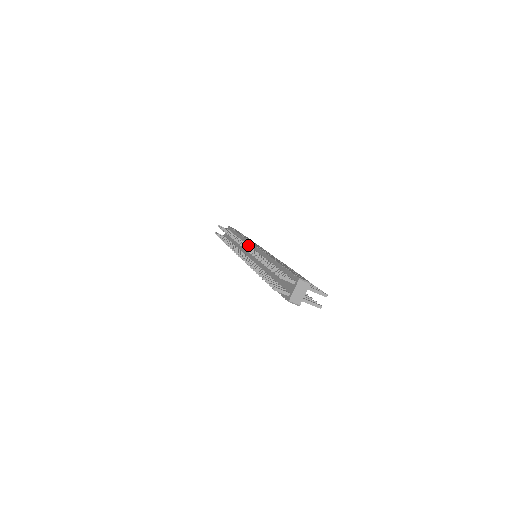
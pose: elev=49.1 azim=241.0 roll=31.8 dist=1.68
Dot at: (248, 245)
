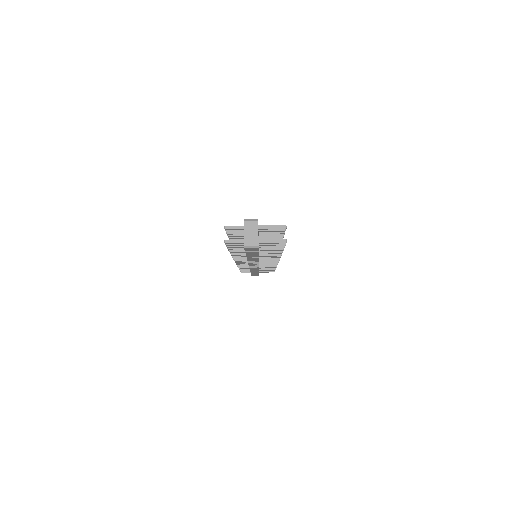
Dot at: occluded
